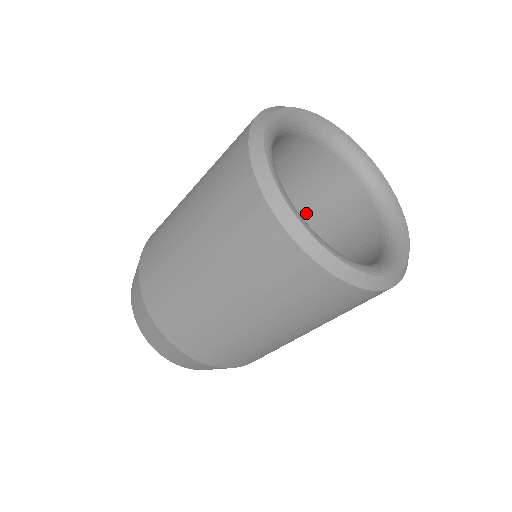
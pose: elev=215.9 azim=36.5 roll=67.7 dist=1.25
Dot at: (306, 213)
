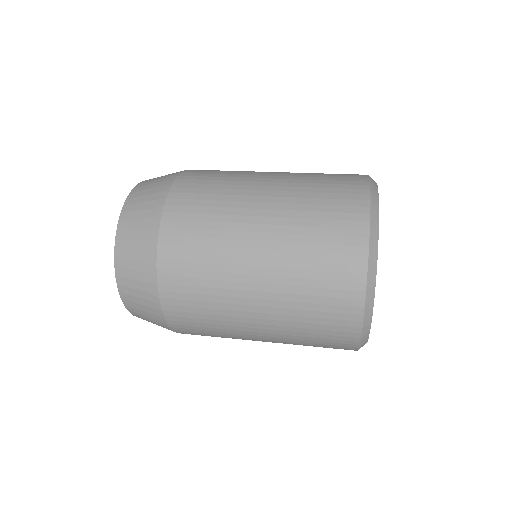
Dot at: occluded
